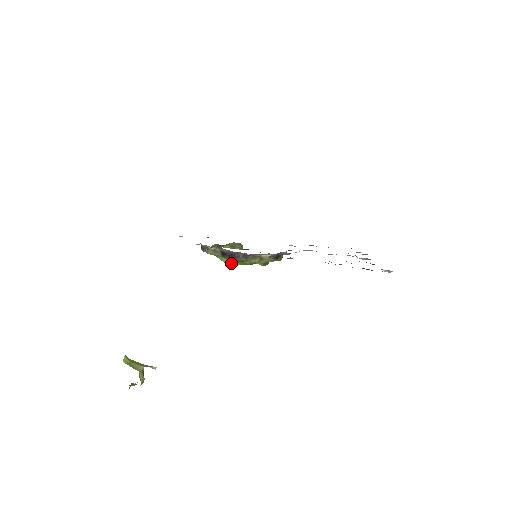
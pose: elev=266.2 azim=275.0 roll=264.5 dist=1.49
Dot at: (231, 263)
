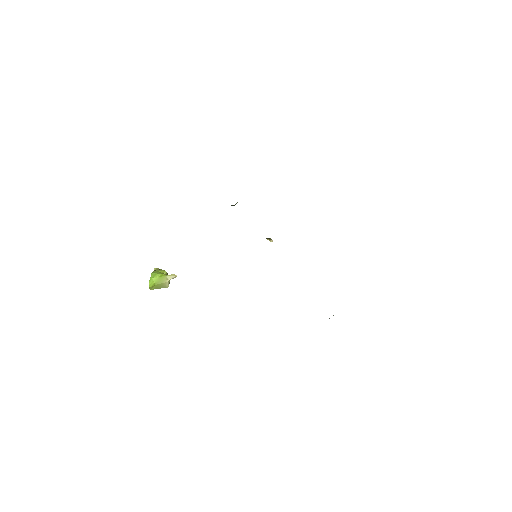
Dot at: occluded
